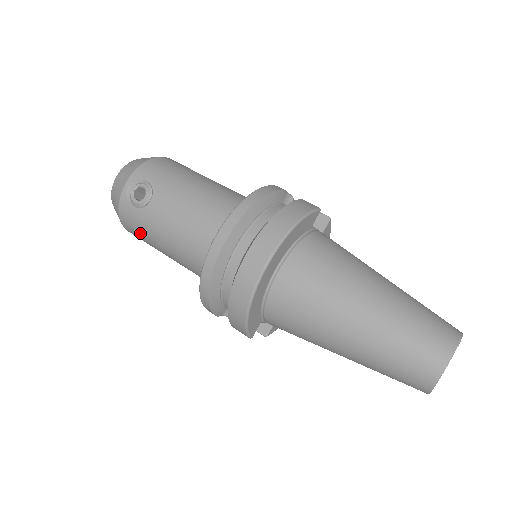
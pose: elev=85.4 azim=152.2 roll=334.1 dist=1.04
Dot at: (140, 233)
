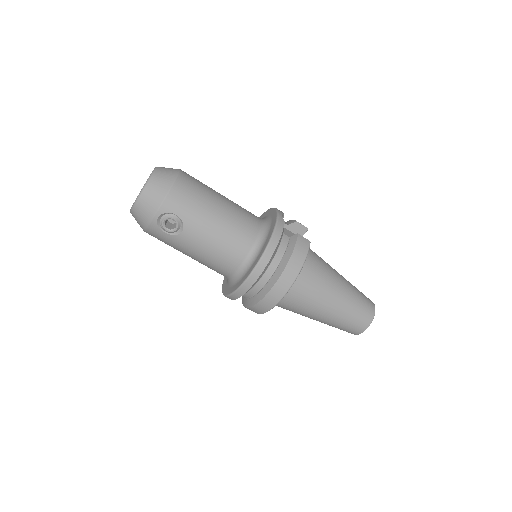
Dot at: (165, 243)
